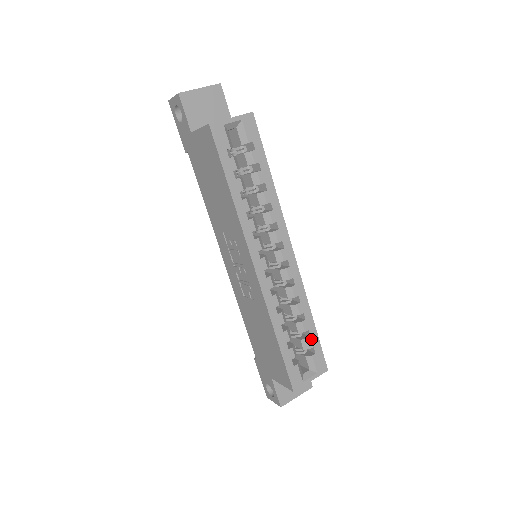
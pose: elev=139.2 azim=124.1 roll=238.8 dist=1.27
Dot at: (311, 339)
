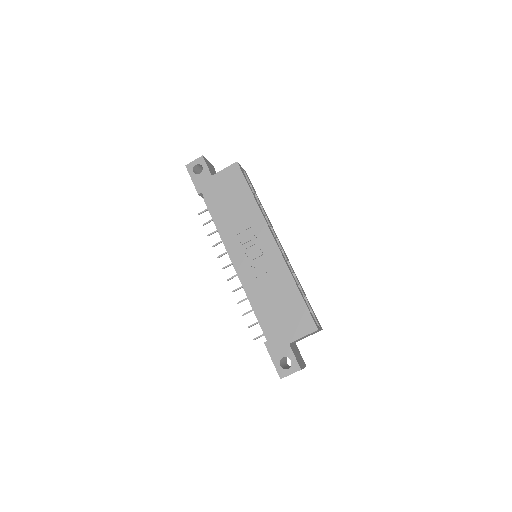
Dot at: (309, 303)
